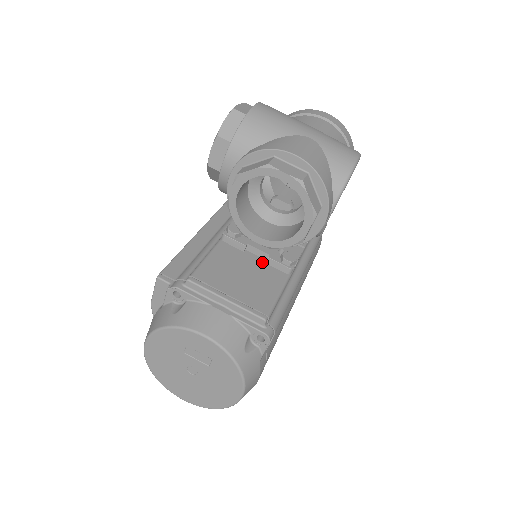
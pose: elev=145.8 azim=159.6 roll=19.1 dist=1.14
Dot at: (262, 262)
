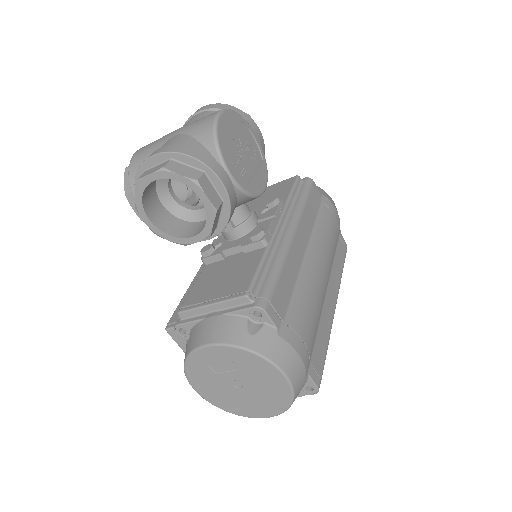
Dot at: (241, 255)
